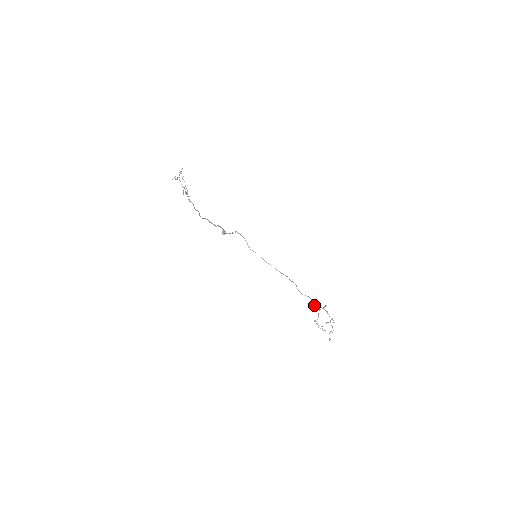
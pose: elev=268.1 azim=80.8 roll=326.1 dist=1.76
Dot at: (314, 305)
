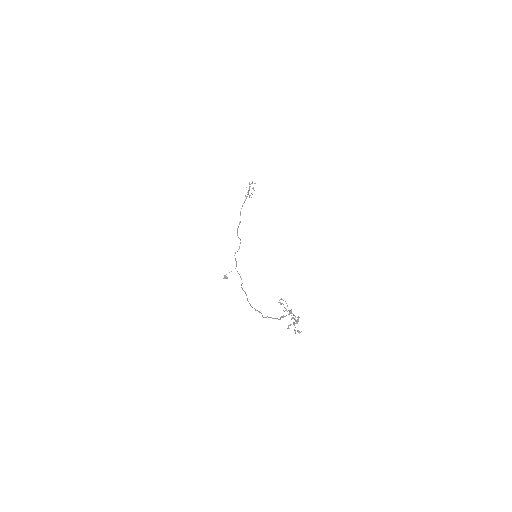
Dot at: (283, 316)
